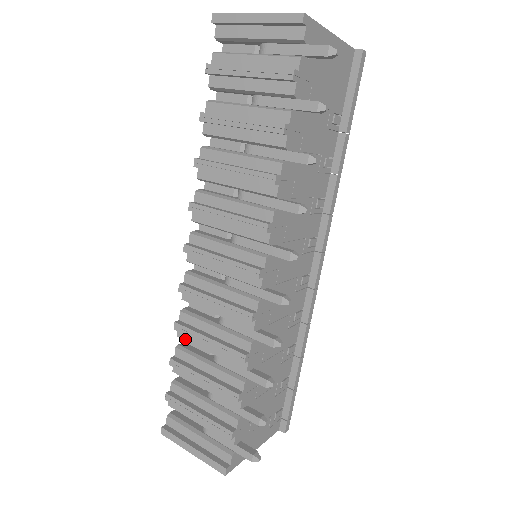
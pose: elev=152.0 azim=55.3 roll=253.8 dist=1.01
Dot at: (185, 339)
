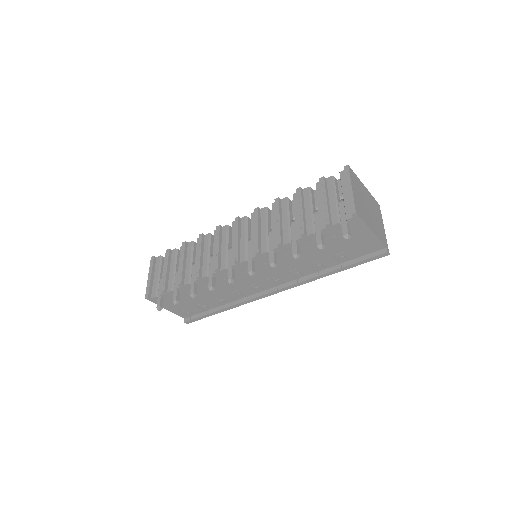
Dot at: (197, 243)
